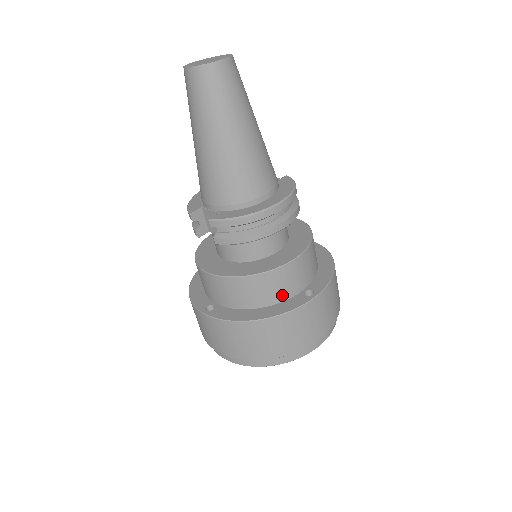
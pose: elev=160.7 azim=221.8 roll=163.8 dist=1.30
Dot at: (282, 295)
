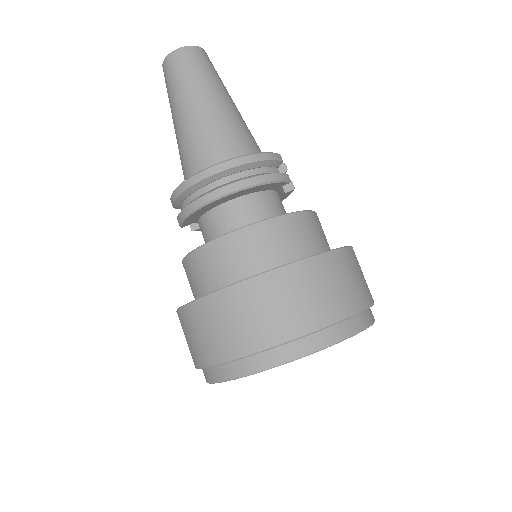
Dot at: (219, 281)
